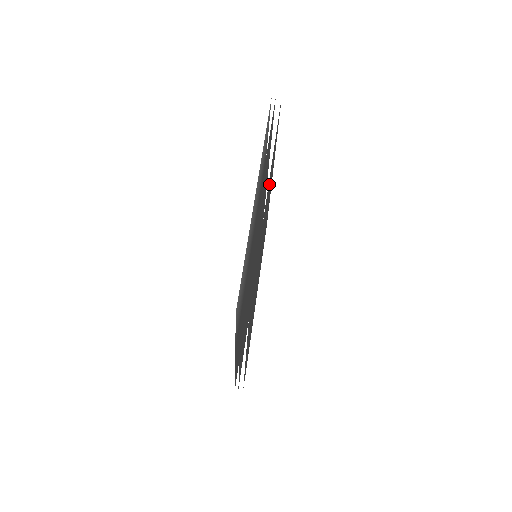
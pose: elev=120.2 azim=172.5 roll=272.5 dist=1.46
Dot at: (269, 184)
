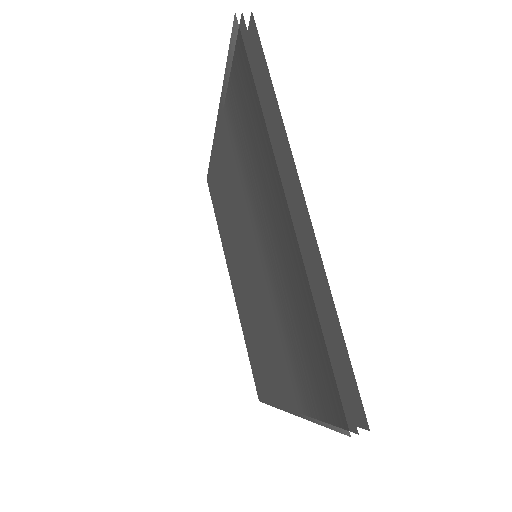
Dot at: occluded
